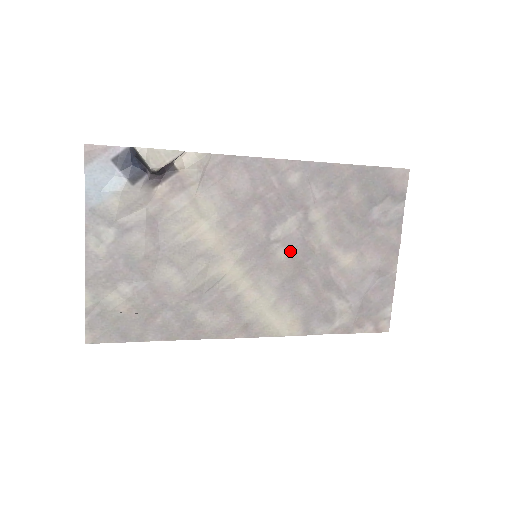
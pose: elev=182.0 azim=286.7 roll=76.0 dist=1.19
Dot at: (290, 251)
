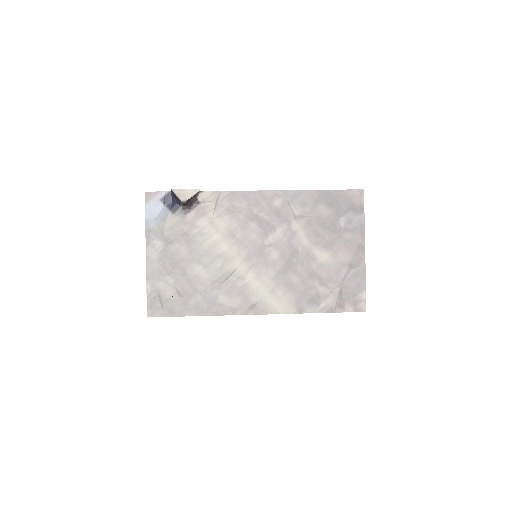
Dot at: (280, 252)
